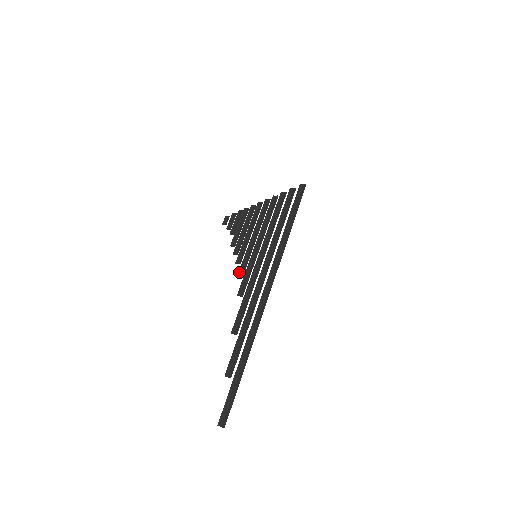
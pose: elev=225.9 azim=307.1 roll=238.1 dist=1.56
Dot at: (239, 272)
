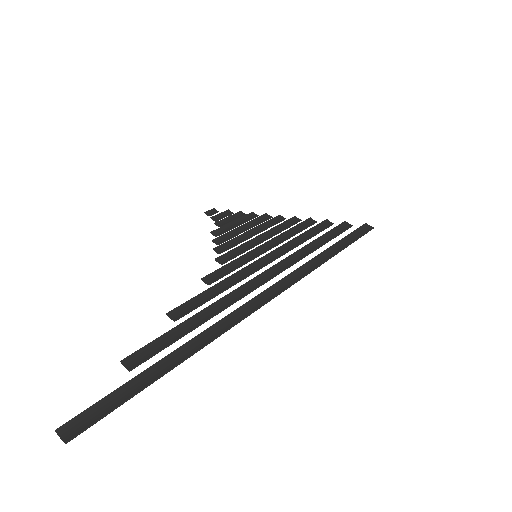
Dot at: (217, 258)
